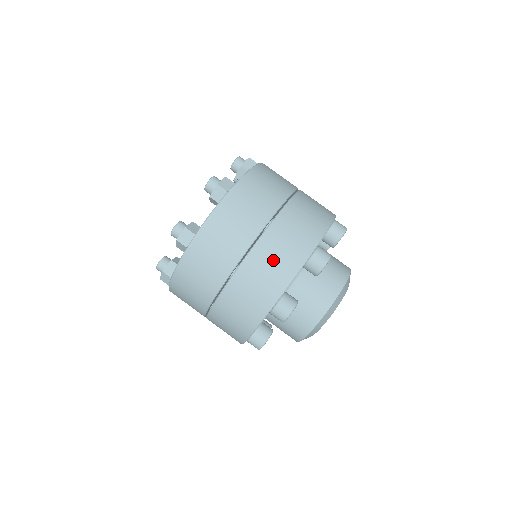
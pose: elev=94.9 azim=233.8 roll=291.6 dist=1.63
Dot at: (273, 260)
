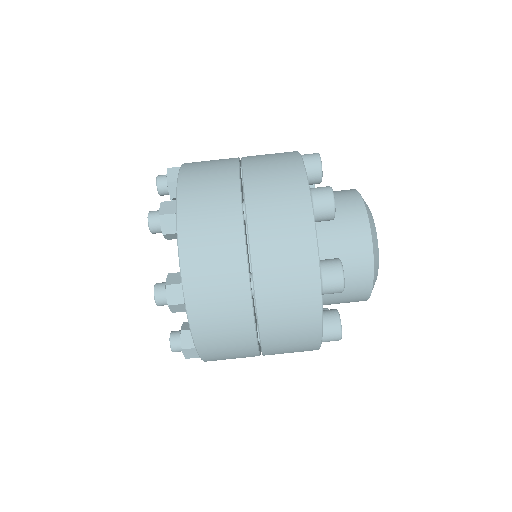
Dot at: (280, 239)
